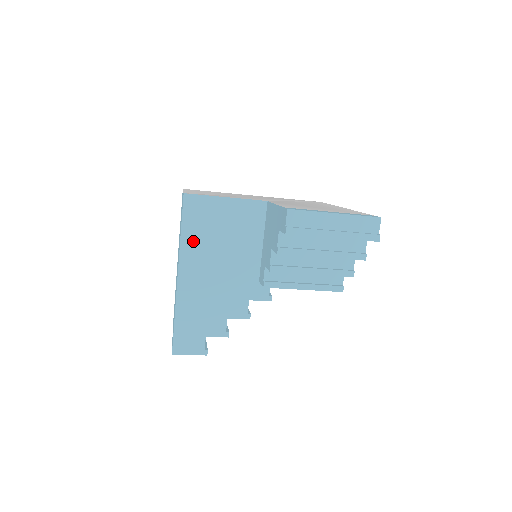
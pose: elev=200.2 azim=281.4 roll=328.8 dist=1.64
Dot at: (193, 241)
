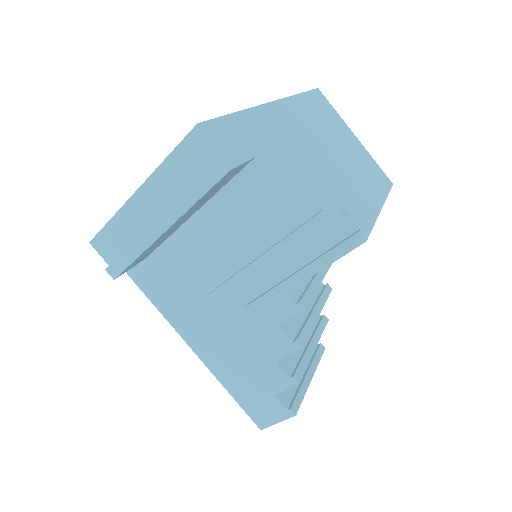
Dot at: (166, 301)
